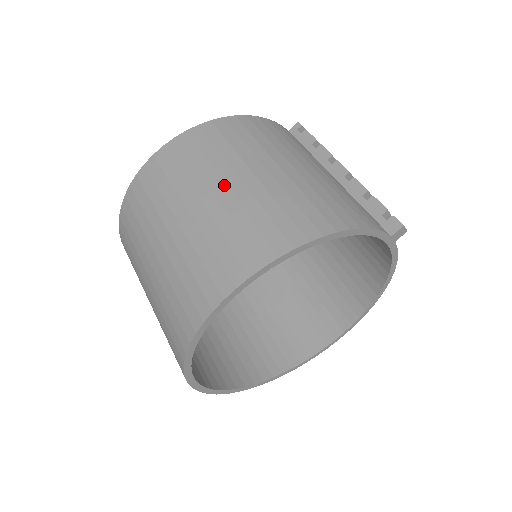
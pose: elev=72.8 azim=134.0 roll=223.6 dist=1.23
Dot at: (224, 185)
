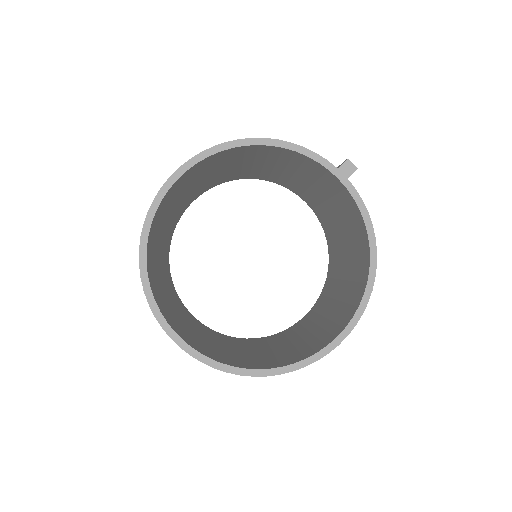
Dot at: occluded
